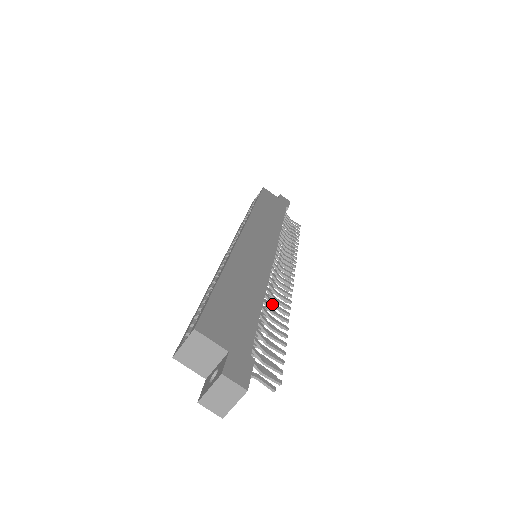
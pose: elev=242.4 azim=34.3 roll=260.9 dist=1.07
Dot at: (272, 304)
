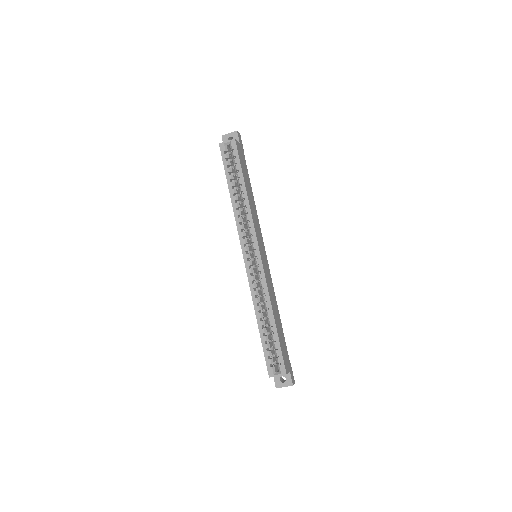
Dot at: occluded
